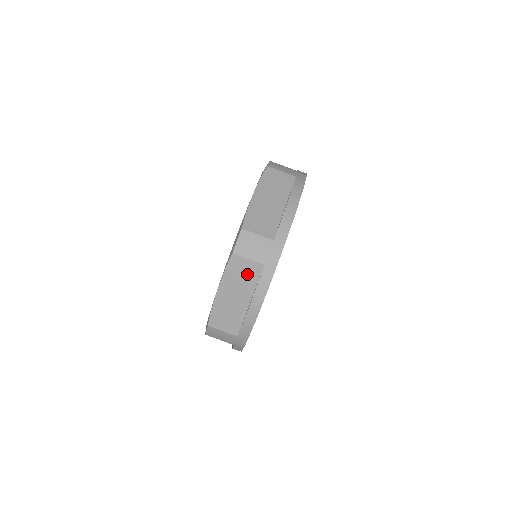
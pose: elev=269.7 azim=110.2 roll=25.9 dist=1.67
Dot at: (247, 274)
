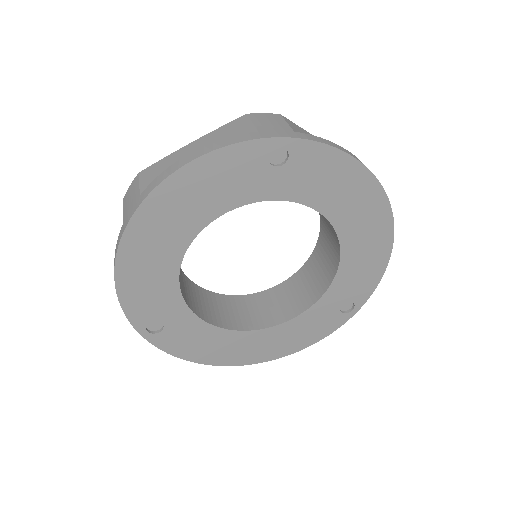
Dot at: occluded
